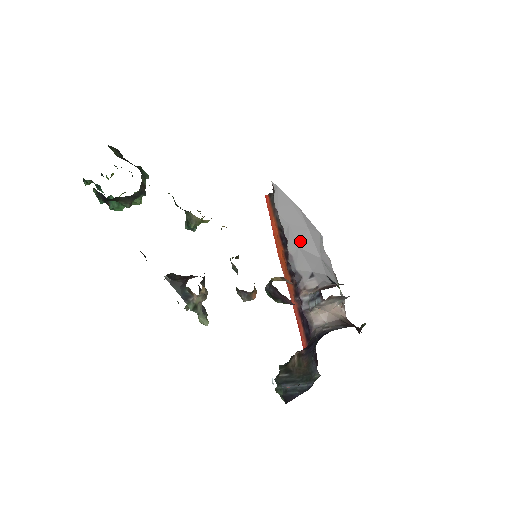
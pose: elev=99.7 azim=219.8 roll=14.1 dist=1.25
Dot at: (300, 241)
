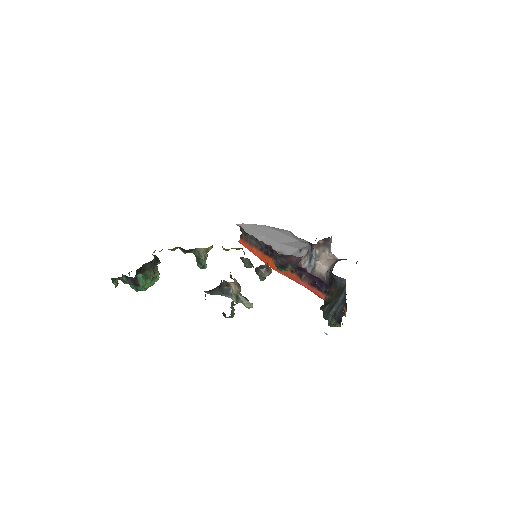
Dot at: (278, 240)
